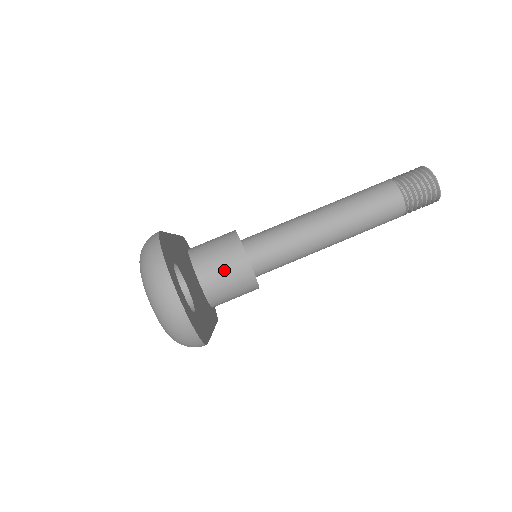
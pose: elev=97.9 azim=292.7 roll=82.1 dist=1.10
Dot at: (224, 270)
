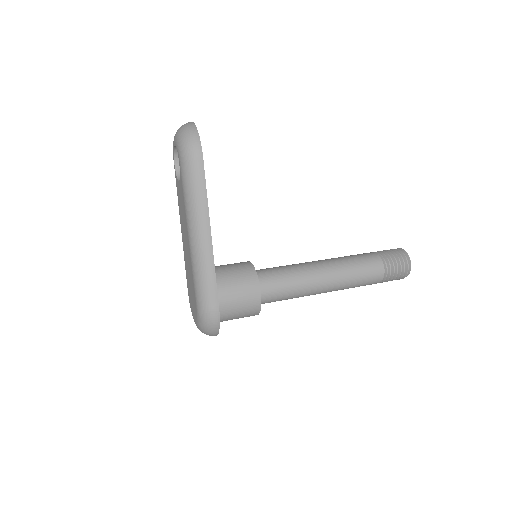
Dot at: (229, 265)
